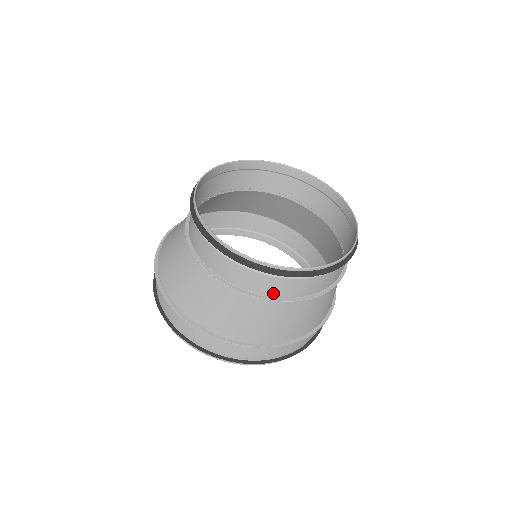
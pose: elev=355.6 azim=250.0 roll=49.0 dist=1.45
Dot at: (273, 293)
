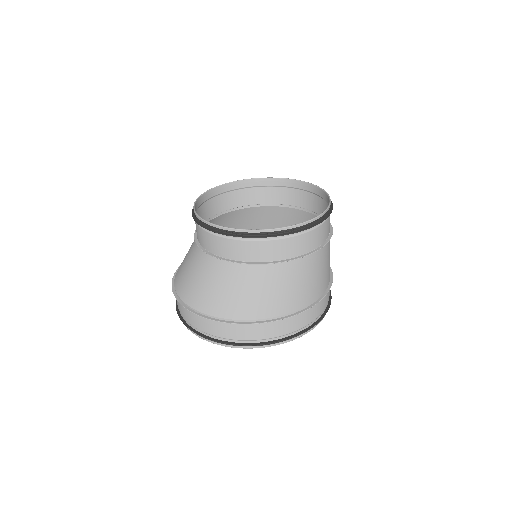
Dot at: (311, 247)
